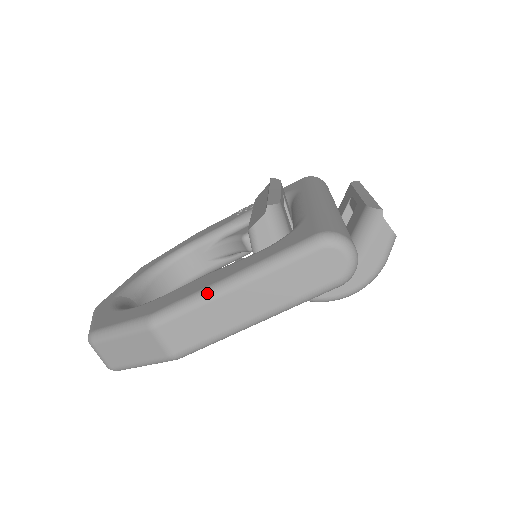
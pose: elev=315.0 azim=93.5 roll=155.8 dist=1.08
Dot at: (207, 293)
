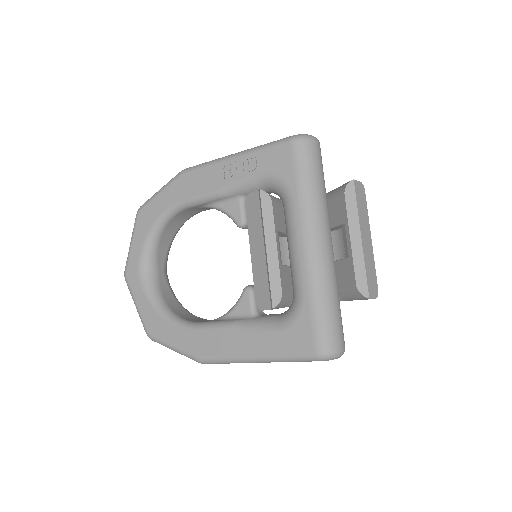
Dot at: (238, 362)
